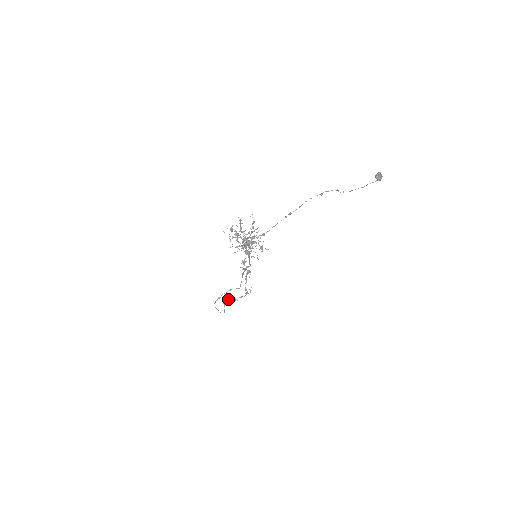
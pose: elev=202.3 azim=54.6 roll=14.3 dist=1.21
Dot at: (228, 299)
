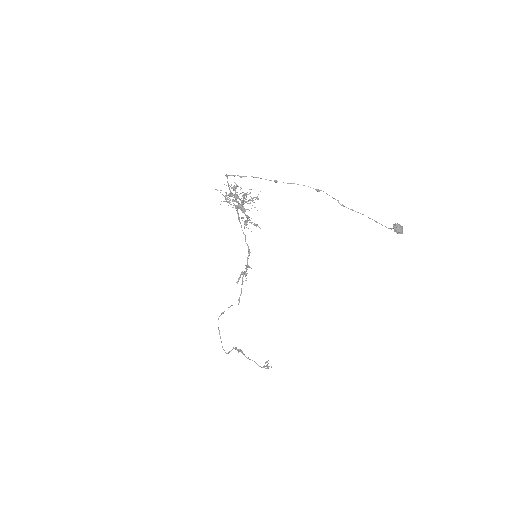
Dot at: occluded
